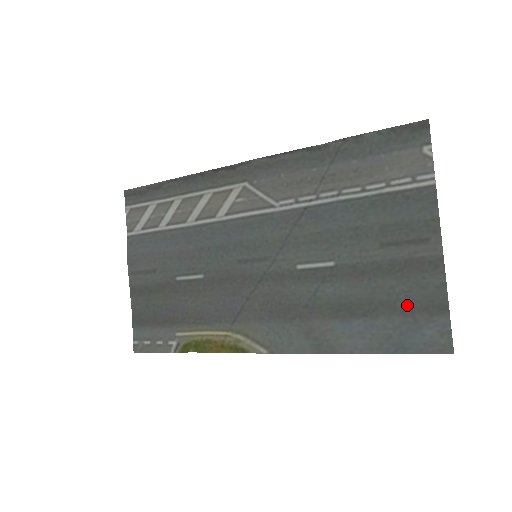
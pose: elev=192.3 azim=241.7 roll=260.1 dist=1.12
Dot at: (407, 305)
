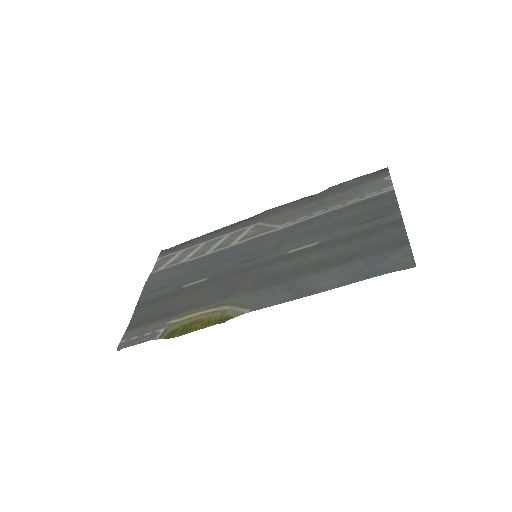
Dot at: (376, 249)
